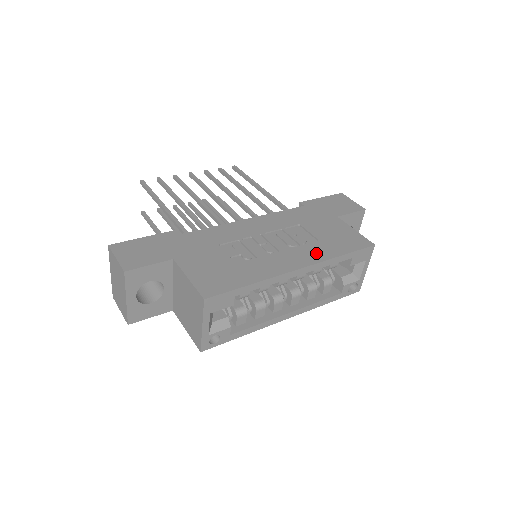
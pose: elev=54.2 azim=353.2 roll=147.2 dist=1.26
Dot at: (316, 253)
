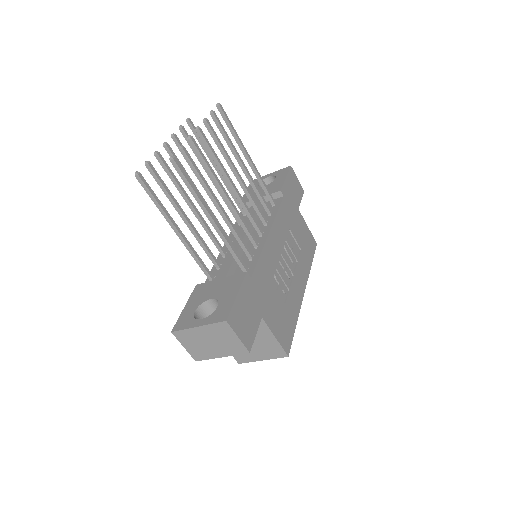
Dot at: (305, 268)
